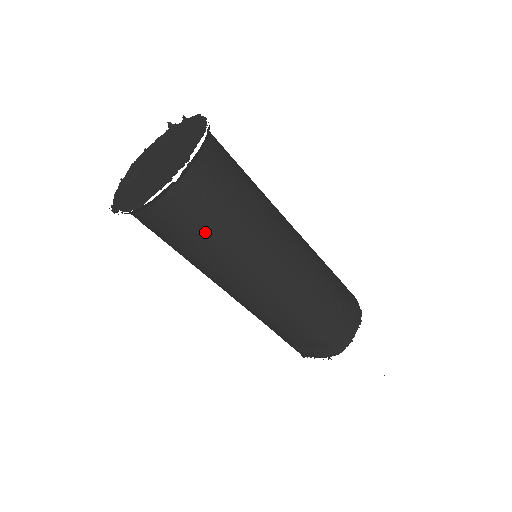
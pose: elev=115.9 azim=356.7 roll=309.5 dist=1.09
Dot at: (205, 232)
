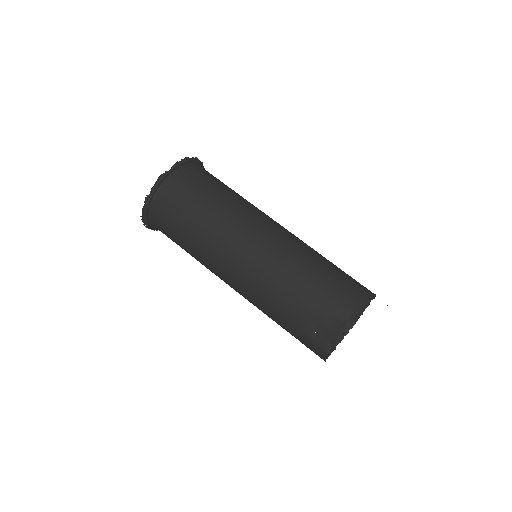
Dot at: (193, 206)
